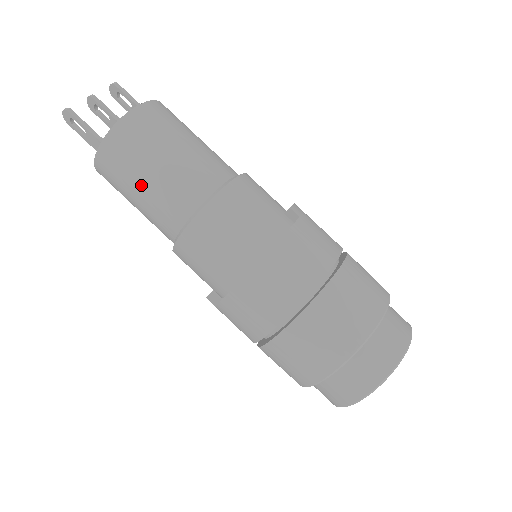
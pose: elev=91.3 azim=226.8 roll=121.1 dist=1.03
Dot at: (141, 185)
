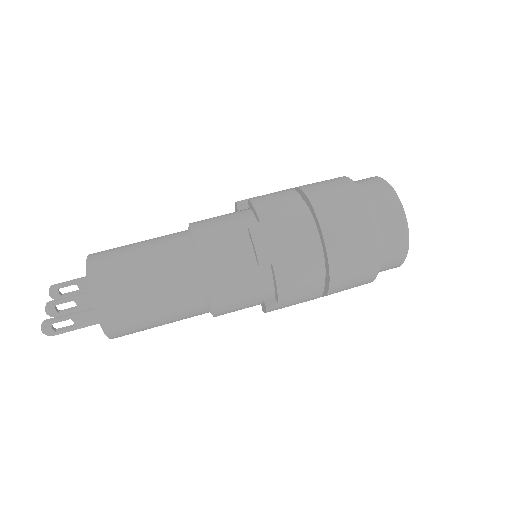
Dot at: (147, 292)
